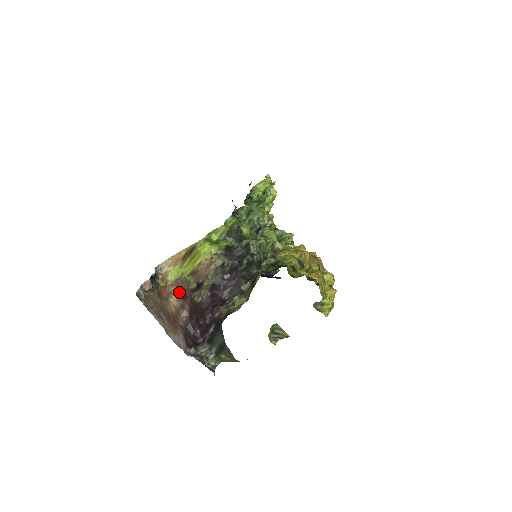
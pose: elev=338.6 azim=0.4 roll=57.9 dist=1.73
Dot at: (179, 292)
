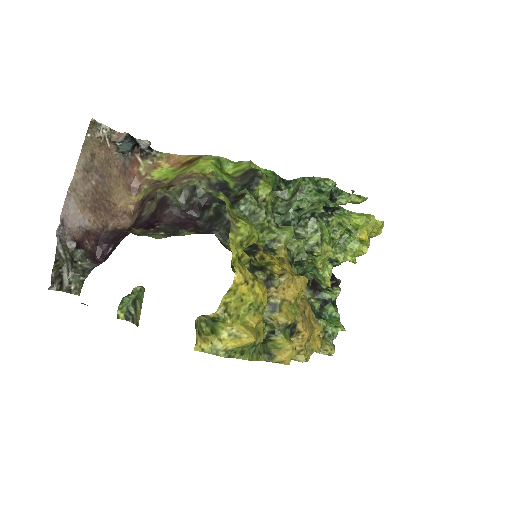
Dot at: (145, 195)
